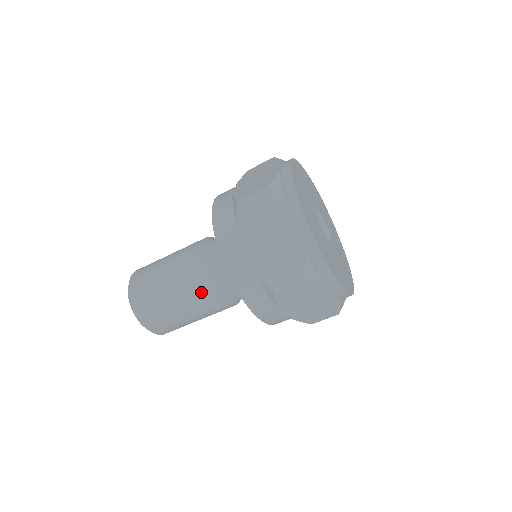
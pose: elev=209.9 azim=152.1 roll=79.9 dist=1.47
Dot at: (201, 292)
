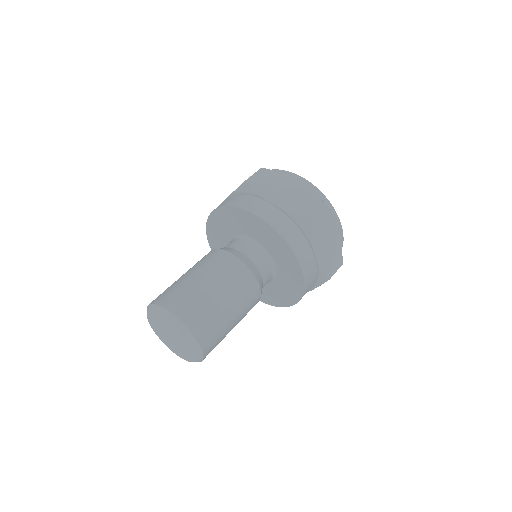
Dot at: (253, 302)
